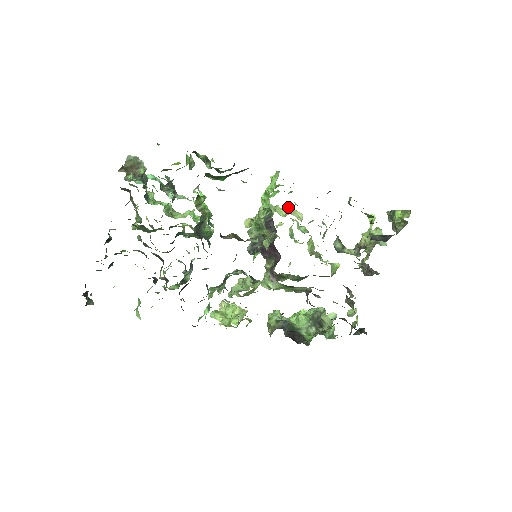
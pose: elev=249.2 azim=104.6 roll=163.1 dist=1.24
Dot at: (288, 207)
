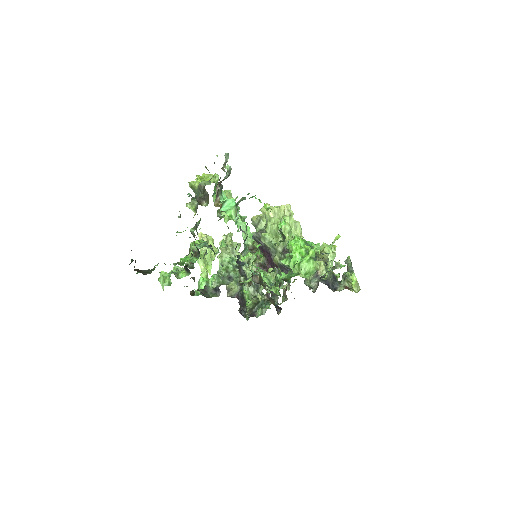
Dot at: (299, 225)
